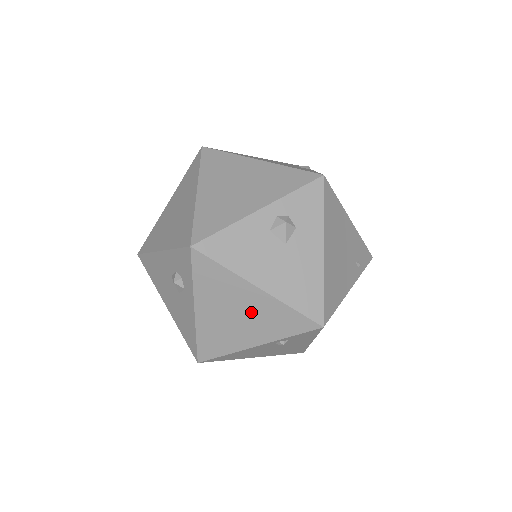
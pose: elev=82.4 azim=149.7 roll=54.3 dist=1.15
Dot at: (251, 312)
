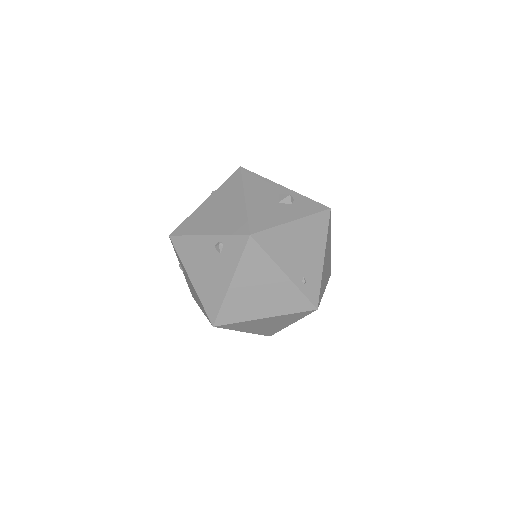
Dot at: (227, 211)
